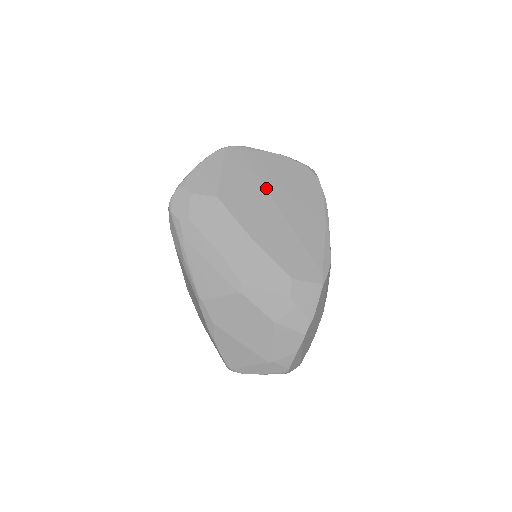
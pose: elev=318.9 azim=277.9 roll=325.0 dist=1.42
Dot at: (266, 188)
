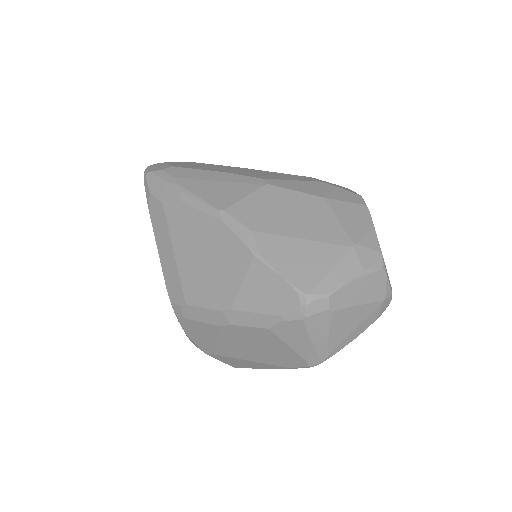
Dot at: occluded
